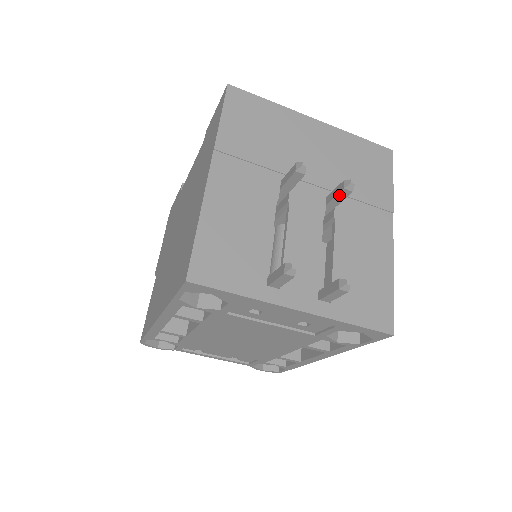
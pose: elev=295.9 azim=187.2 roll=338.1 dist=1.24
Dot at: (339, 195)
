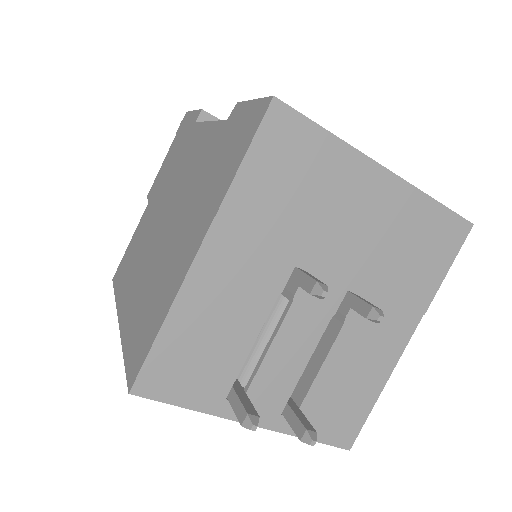
Dot at: (359, 313)
